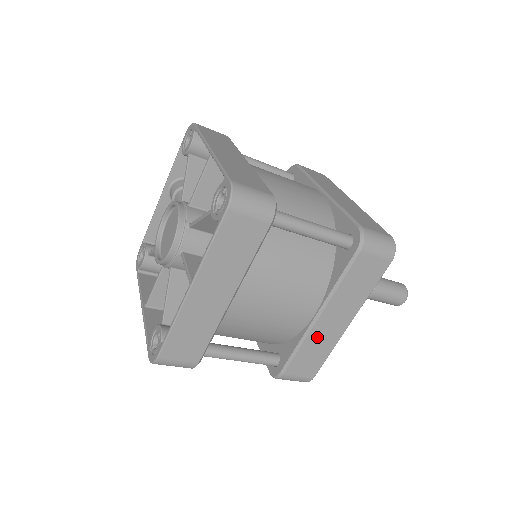
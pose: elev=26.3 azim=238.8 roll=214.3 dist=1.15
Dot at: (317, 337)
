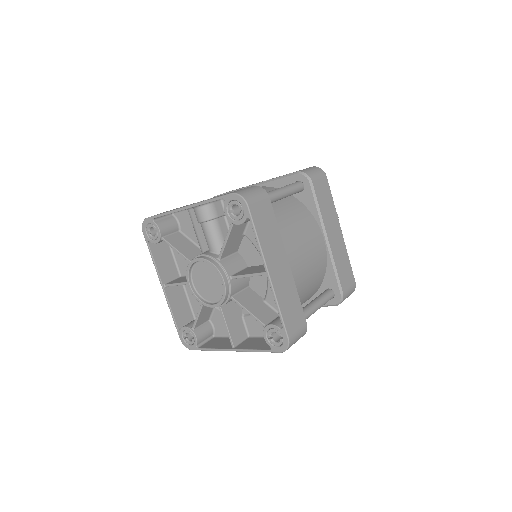
Dot at: occluded
